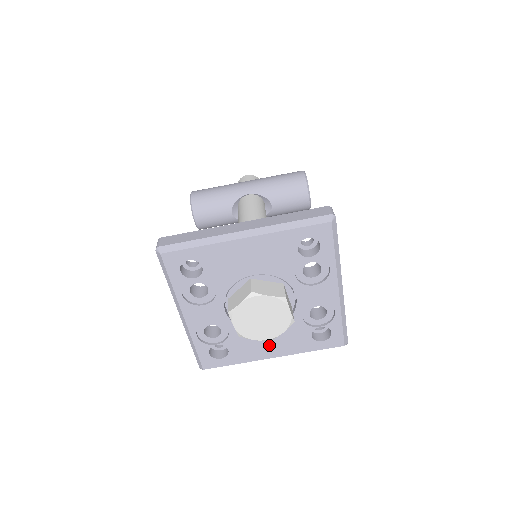
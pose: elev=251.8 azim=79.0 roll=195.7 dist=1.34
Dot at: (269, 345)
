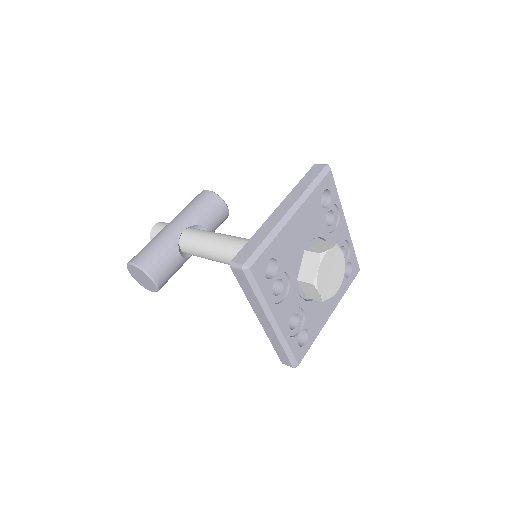
Dot at: (327, 304)
